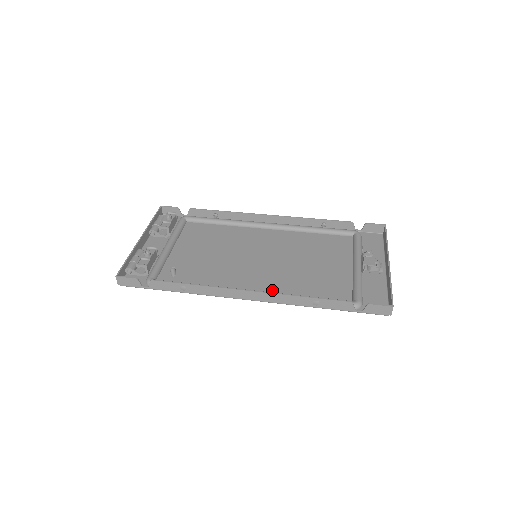
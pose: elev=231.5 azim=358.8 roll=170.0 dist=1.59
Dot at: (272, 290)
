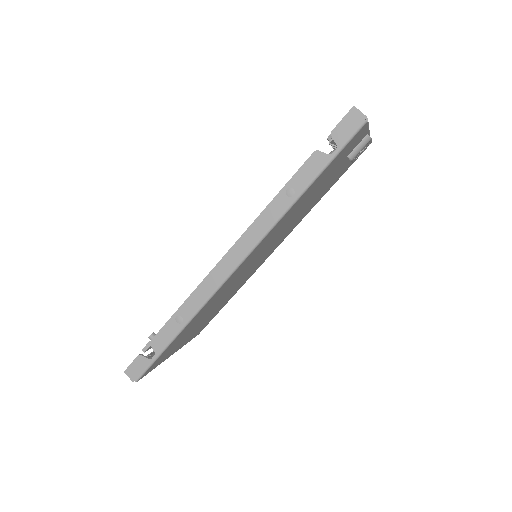
Dot at: occluded
